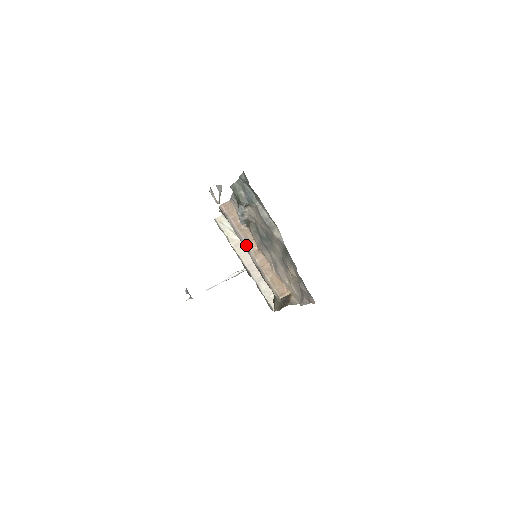
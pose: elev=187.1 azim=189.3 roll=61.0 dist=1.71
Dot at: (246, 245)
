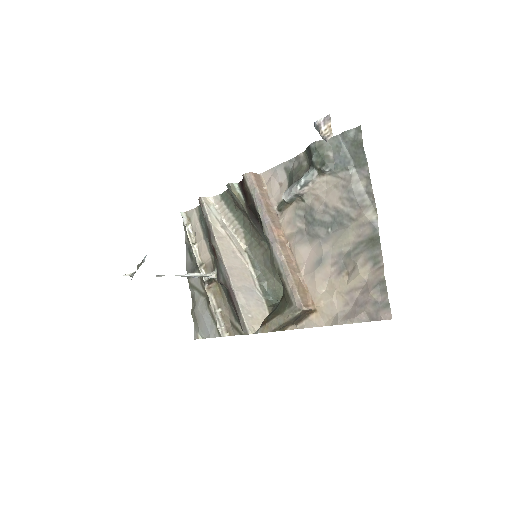
Dot at: (272, 229)
